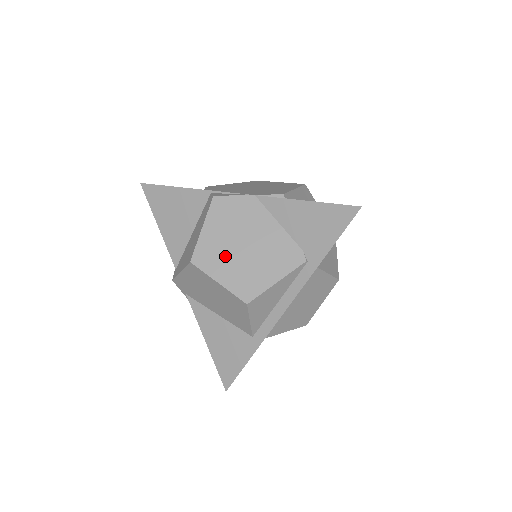
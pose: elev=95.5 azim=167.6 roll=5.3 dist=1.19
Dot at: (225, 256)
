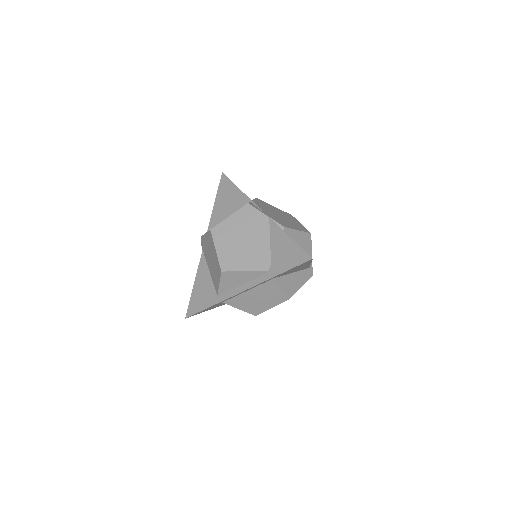
Dot at: (230, 239)
